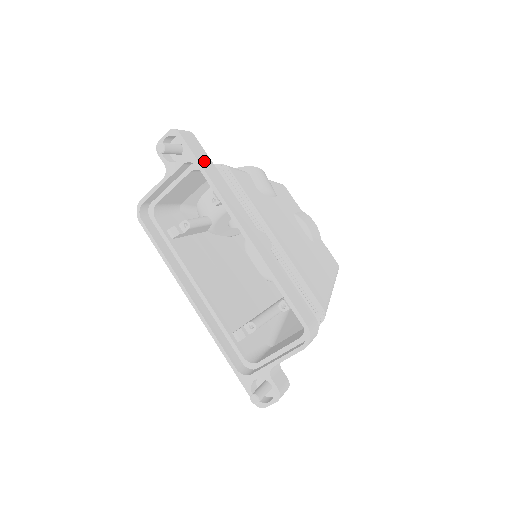
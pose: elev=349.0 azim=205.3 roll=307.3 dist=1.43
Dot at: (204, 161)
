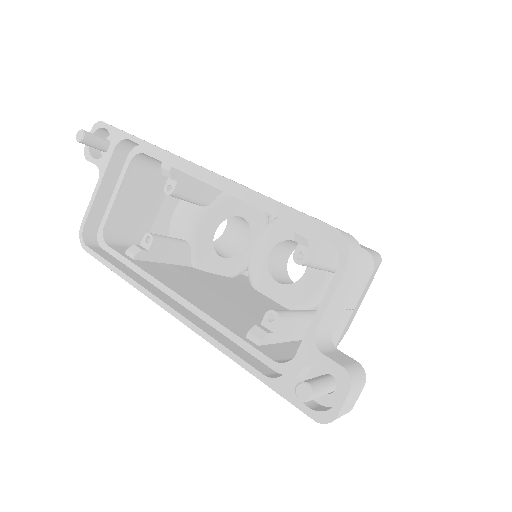
Dot at: occluded
